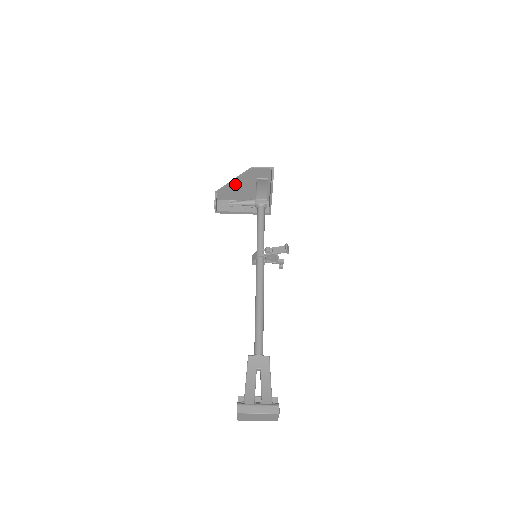
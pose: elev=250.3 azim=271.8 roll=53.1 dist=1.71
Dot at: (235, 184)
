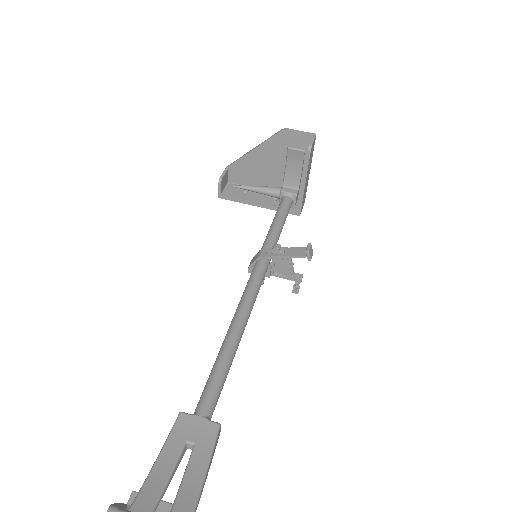
Dot at: (255, 157)
